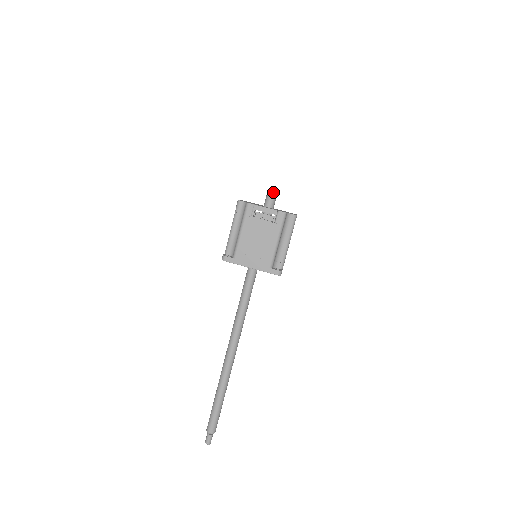
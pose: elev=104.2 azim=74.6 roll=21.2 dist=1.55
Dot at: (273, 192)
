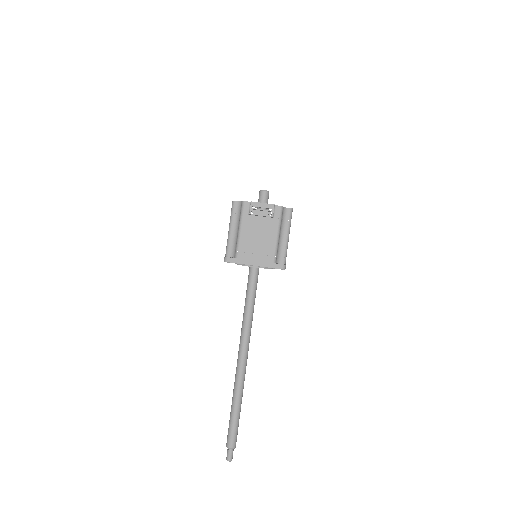
Dot at: (265, 190)
